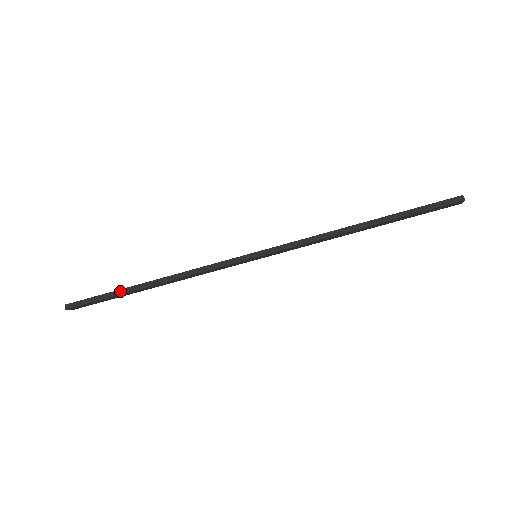
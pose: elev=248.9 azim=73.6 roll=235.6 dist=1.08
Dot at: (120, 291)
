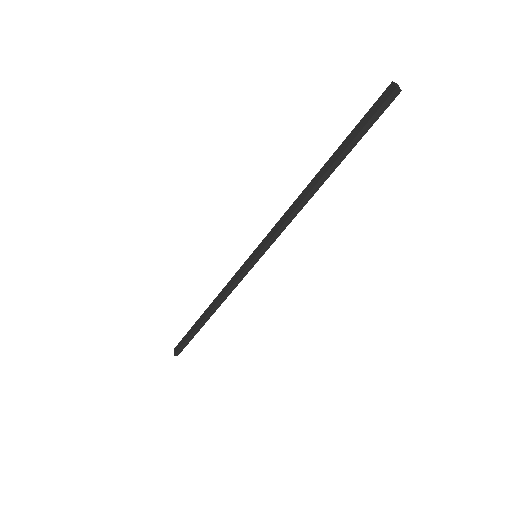
Dot at: (195, 332)
